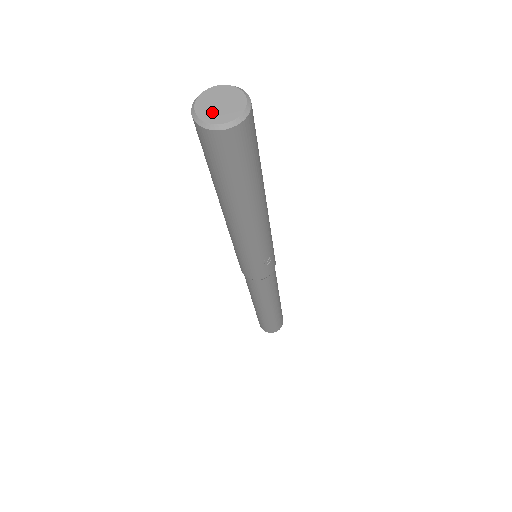
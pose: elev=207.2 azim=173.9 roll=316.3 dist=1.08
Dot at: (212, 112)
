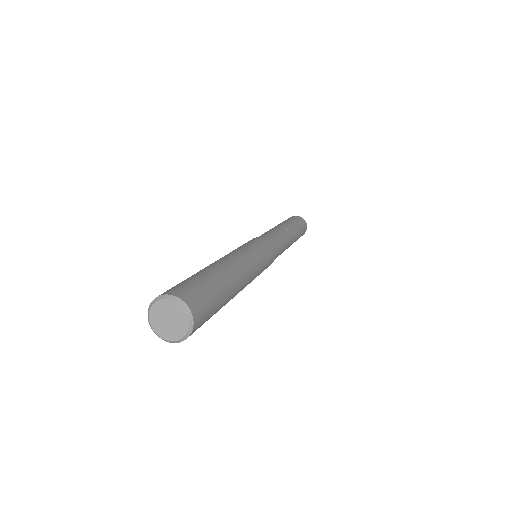
Dot at: (160, 323)
